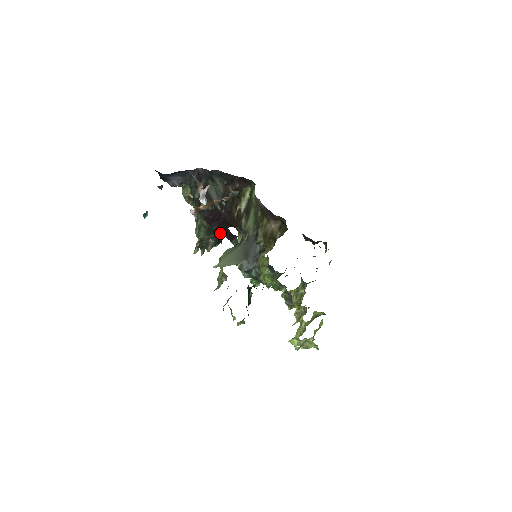
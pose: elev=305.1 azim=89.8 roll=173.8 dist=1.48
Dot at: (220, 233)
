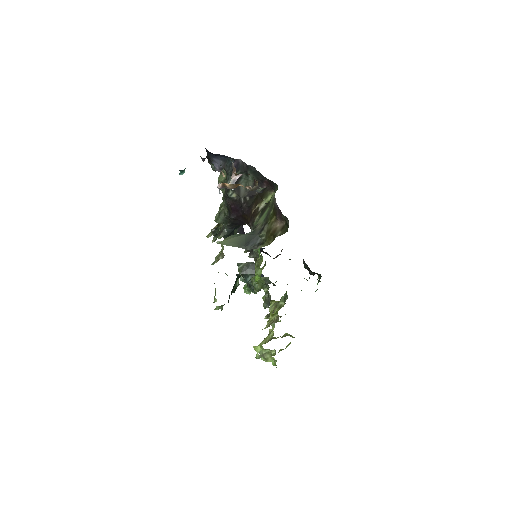
Dot at: (235, 227)
